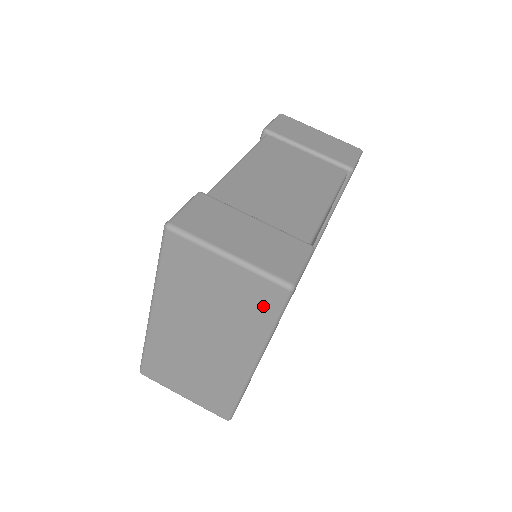
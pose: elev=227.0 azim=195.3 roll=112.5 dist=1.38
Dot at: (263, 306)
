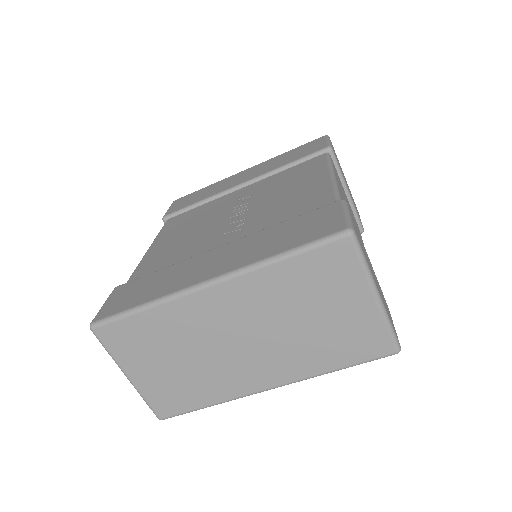
Dot at: (355, 350)
